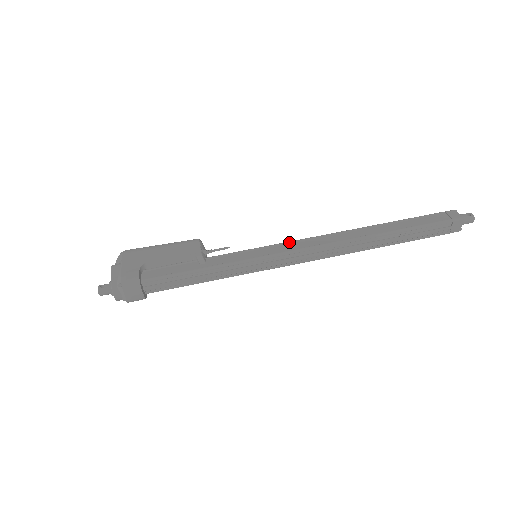
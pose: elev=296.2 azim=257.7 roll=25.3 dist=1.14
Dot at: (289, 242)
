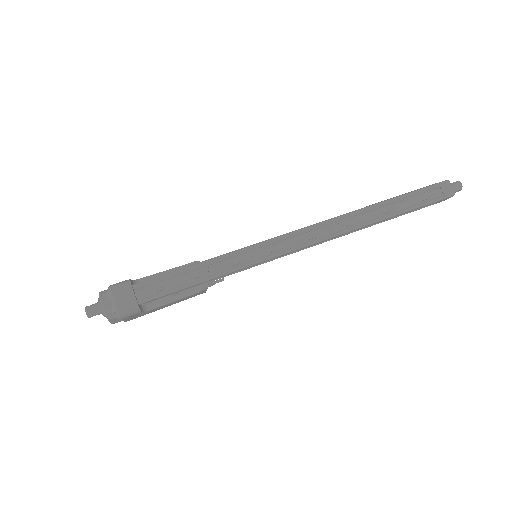
Dot at: occluded
